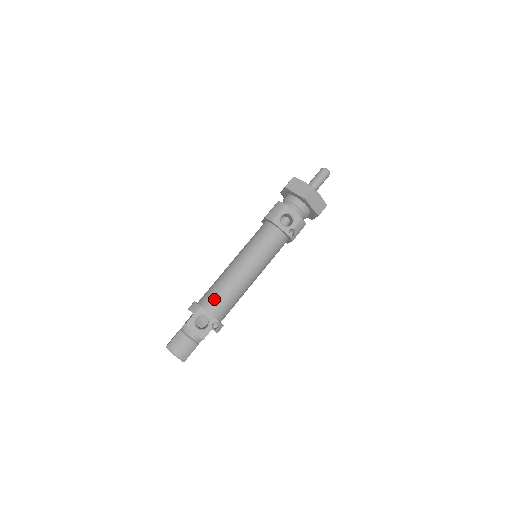
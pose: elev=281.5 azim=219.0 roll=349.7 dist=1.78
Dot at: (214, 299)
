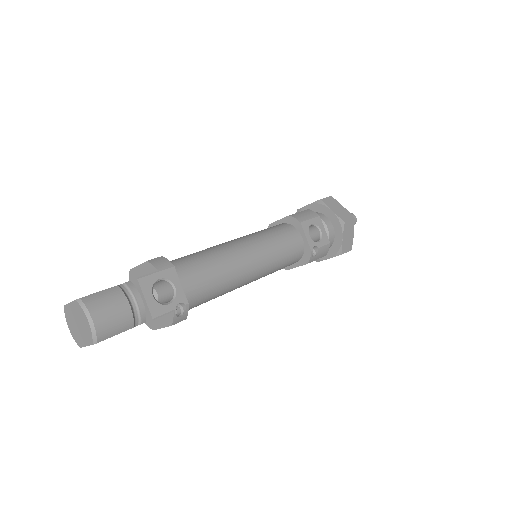
Dot at: (193, 270)
